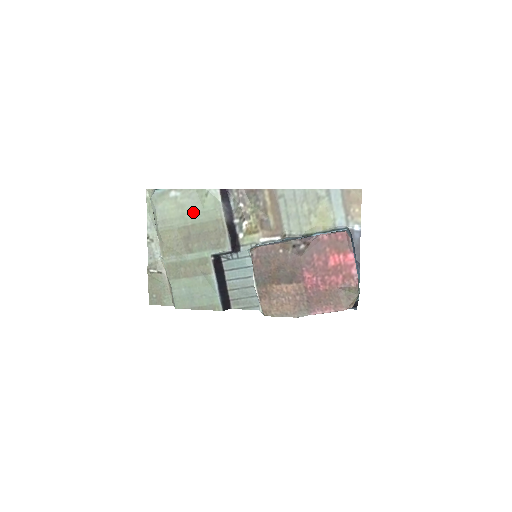
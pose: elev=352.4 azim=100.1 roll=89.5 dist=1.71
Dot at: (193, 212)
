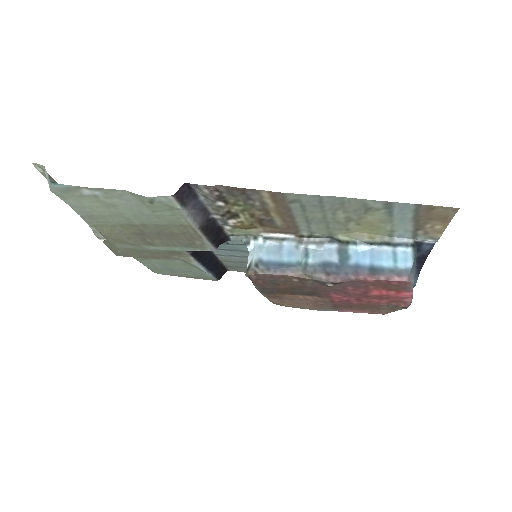
Dot at: (136, 213)
